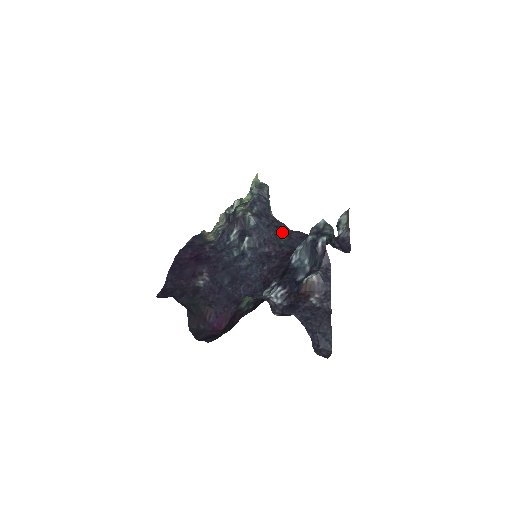
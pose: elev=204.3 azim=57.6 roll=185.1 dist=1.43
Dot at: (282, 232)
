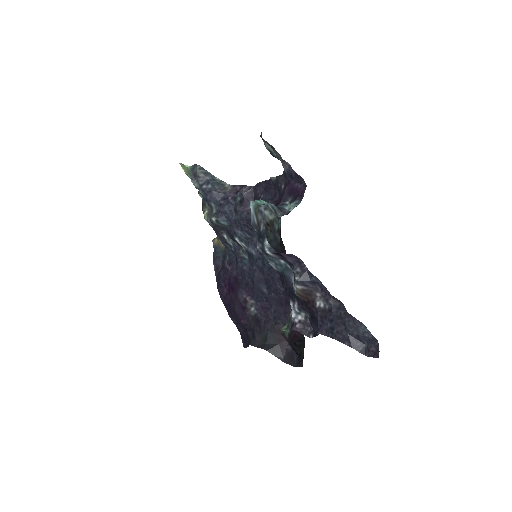
Dot at: (250, 200)
